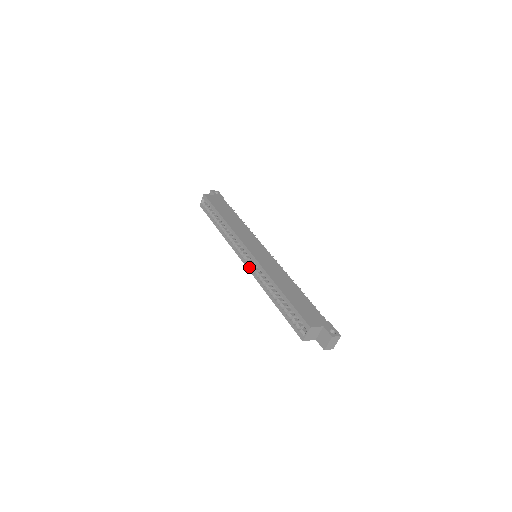
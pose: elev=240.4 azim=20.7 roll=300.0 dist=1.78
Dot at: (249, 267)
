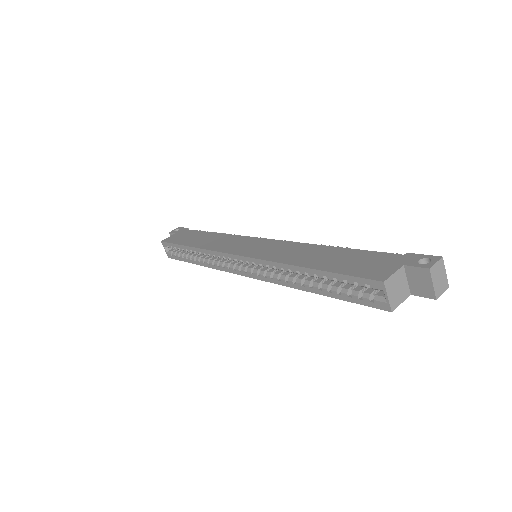
Dot at: (254, 275)
